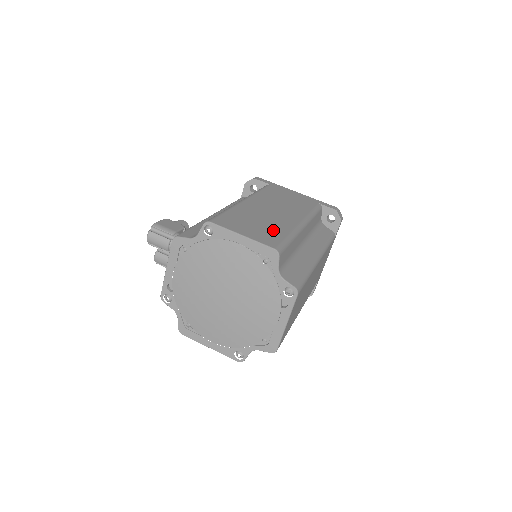
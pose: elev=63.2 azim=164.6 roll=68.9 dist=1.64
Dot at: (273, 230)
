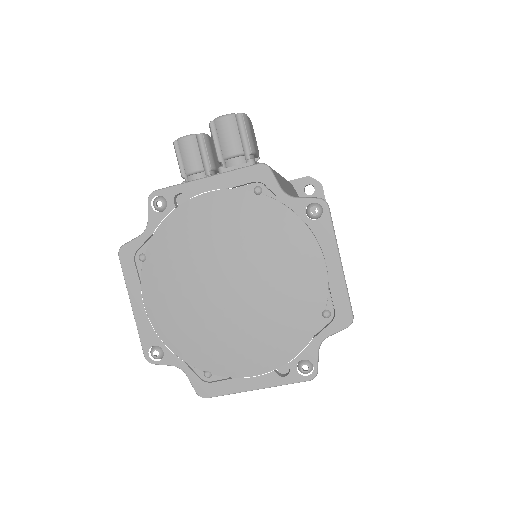
Dot at: occluded
